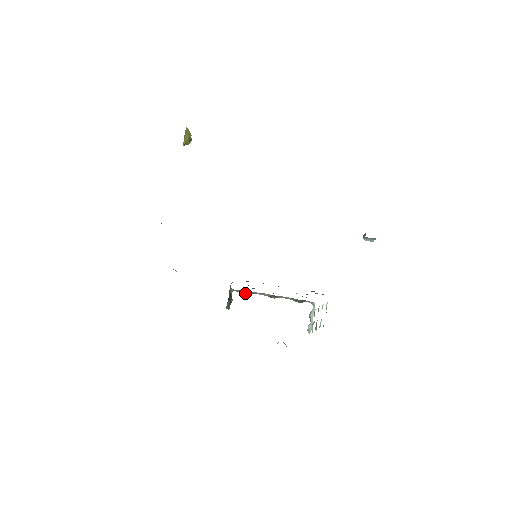
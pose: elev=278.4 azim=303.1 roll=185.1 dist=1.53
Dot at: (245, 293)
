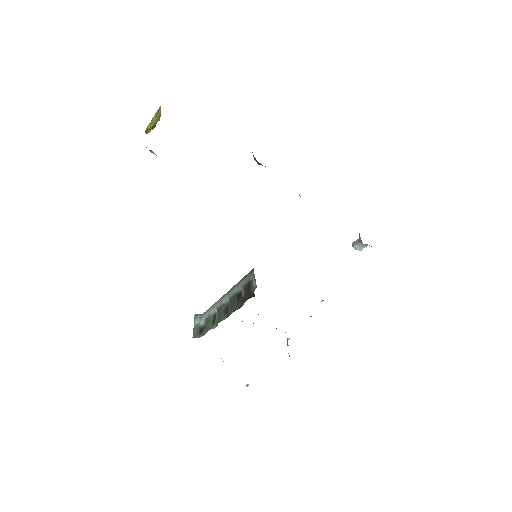
Dot at: occluded
